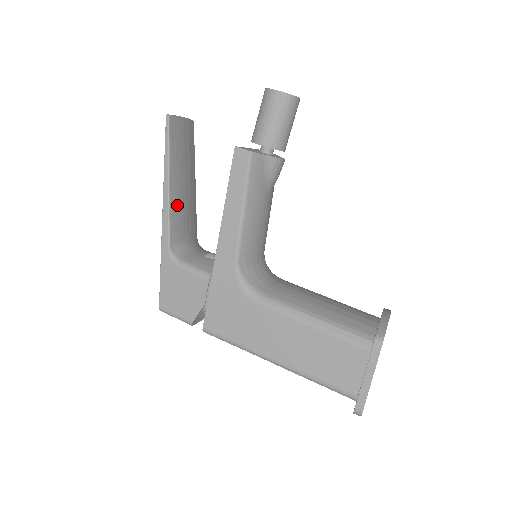
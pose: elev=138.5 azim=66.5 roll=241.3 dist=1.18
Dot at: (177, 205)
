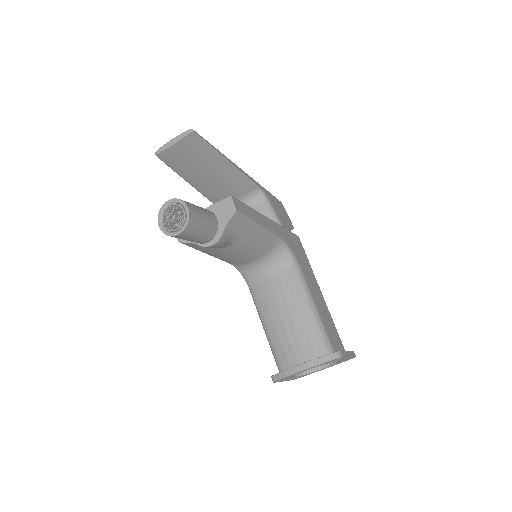
Dot at: (210, 191)
